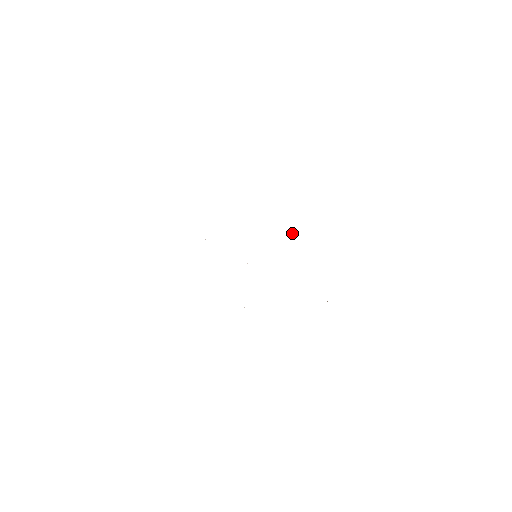
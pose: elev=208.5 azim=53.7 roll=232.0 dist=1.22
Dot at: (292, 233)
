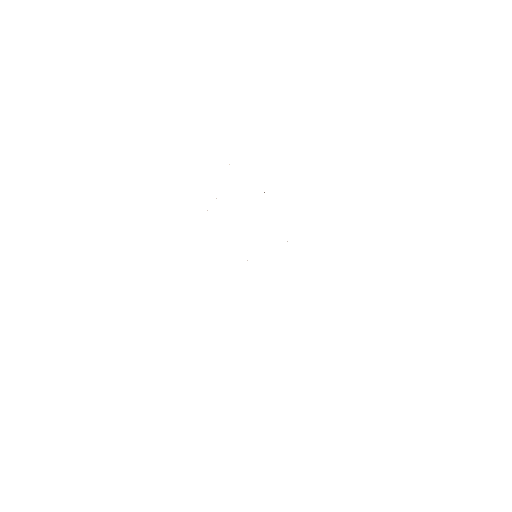
Dot at: occluded
